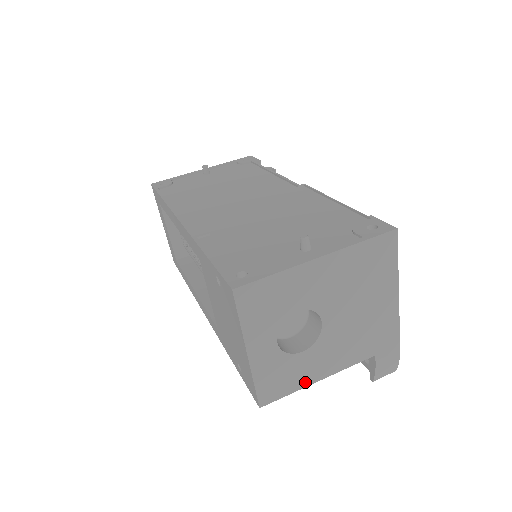
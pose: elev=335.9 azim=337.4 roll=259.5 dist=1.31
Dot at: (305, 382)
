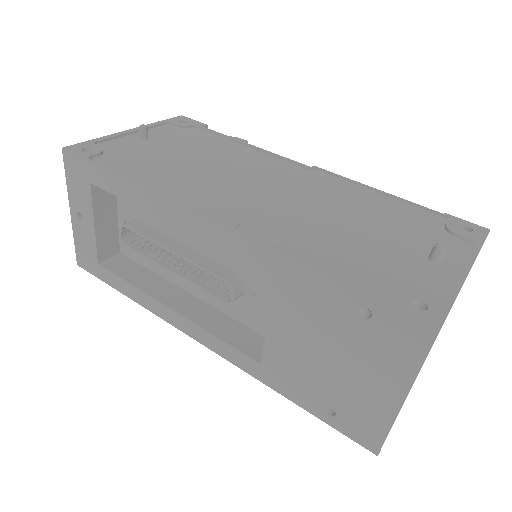
Dot at: occluded
